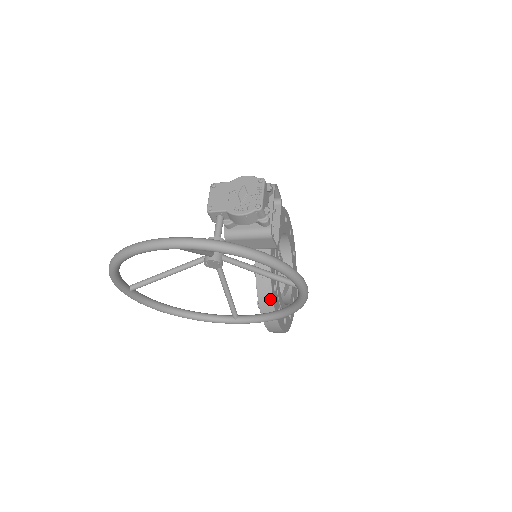
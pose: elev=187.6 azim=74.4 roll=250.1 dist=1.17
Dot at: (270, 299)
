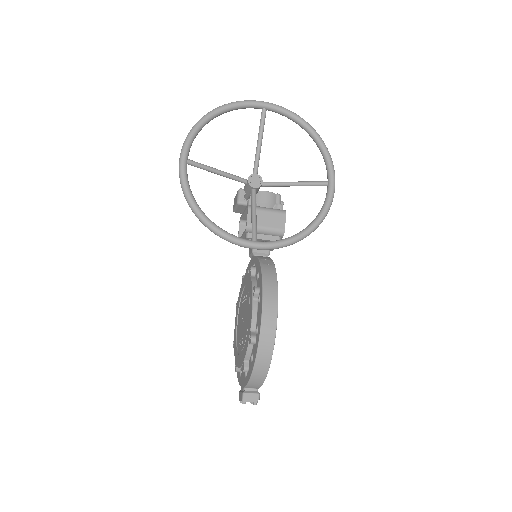
Dot at: (273, 271)
